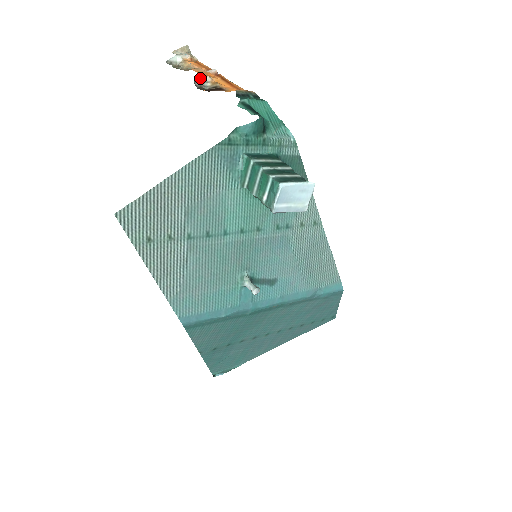
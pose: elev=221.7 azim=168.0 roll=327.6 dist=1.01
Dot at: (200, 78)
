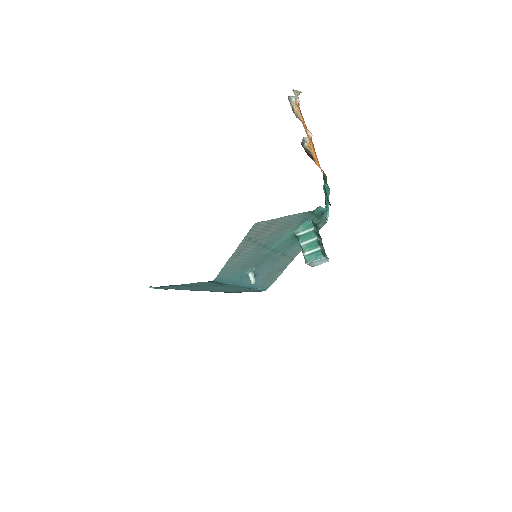
Dot at: (306, 138)
